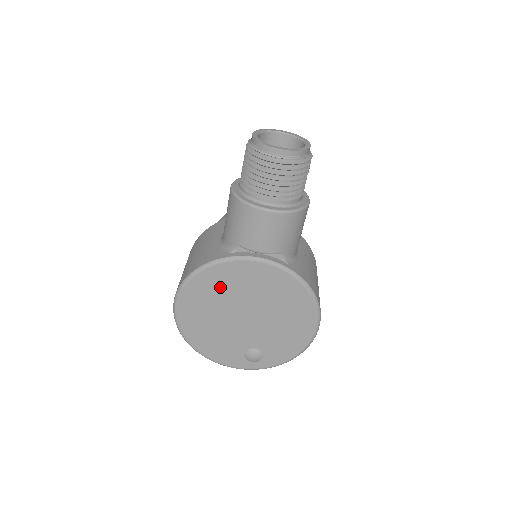
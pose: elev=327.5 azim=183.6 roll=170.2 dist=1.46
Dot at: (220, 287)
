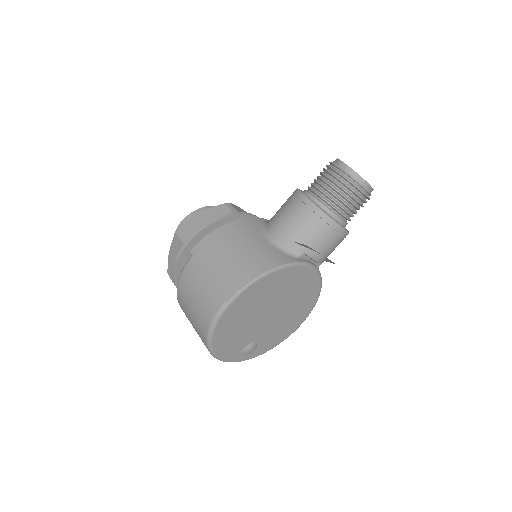
Dot at: (275, 287)
